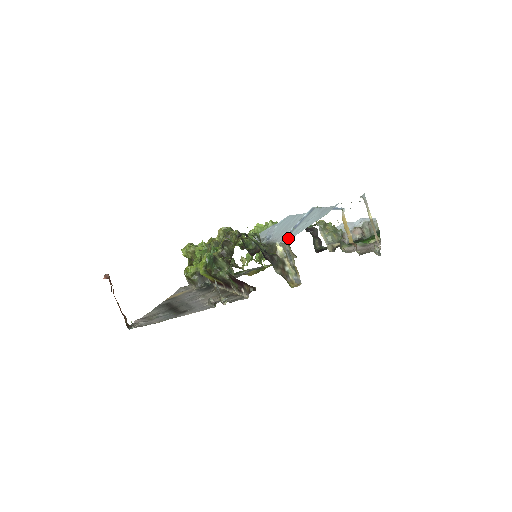
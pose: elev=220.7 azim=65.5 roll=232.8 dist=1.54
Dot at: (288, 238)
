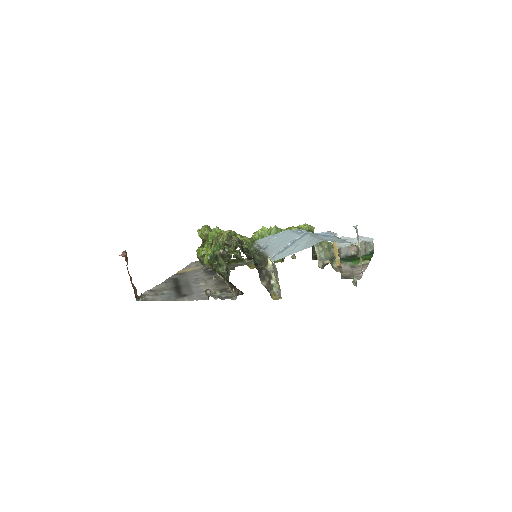
Dot at: (277, 258)
